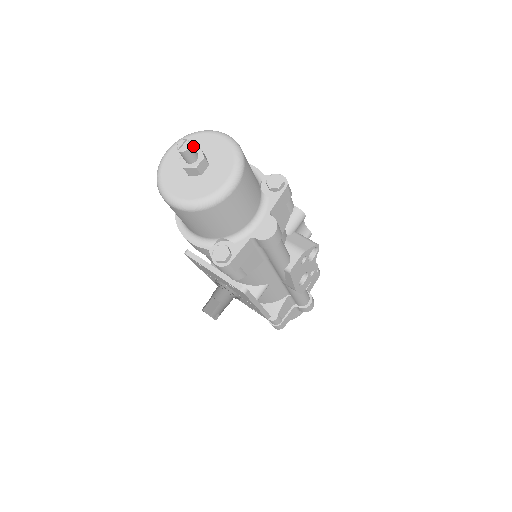
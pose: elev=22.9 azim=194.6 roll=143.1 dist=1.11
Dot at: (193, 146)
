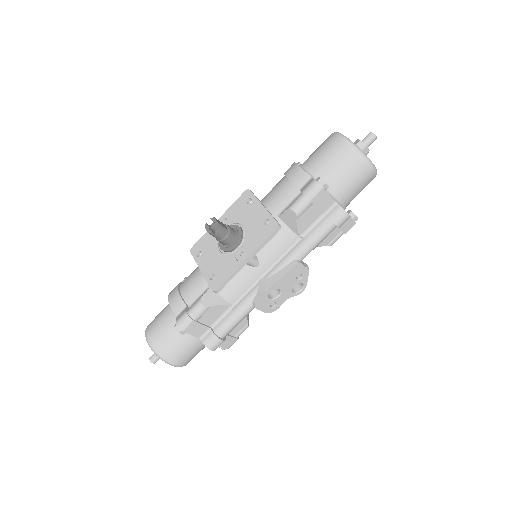
Dot at: occluded
